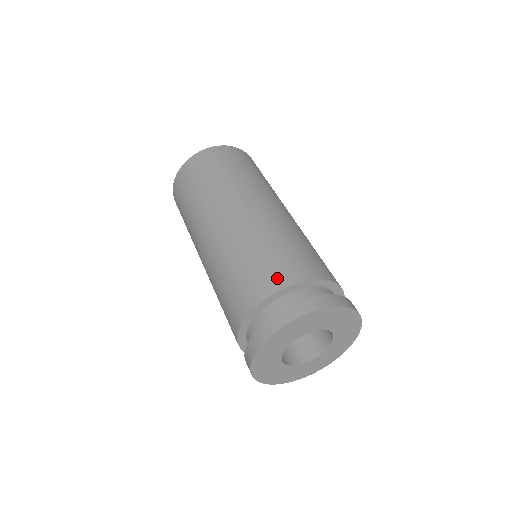
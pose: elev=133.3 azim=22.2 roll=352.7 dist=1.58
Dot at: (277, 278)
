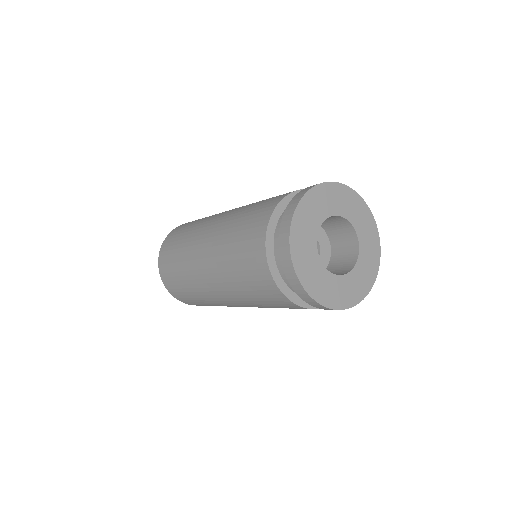
Dot at: (264, 214)
